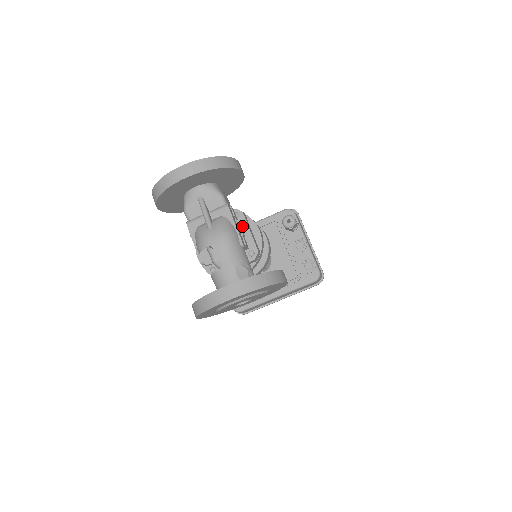
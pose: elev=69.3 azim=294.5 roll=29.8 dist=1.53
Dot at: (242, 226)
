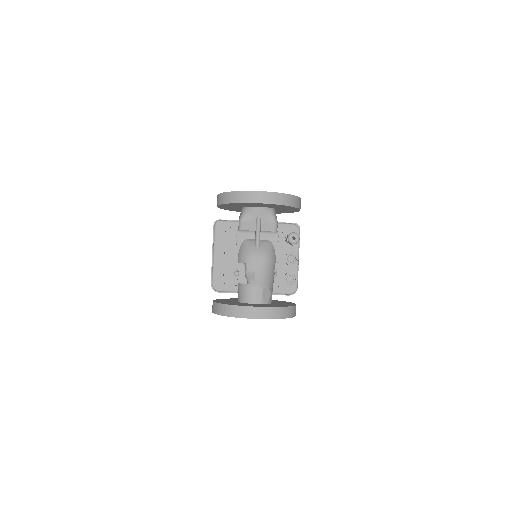
Dot at: occluded
